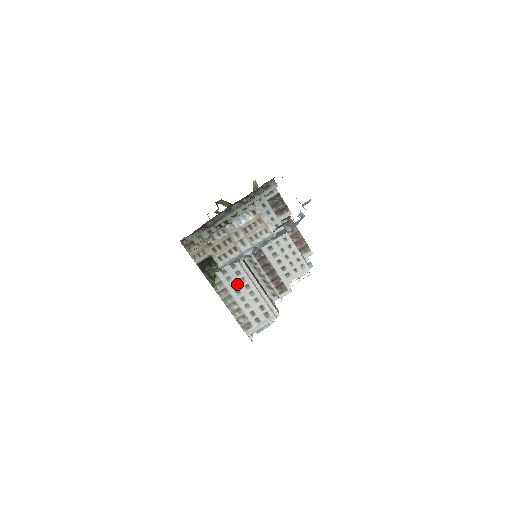
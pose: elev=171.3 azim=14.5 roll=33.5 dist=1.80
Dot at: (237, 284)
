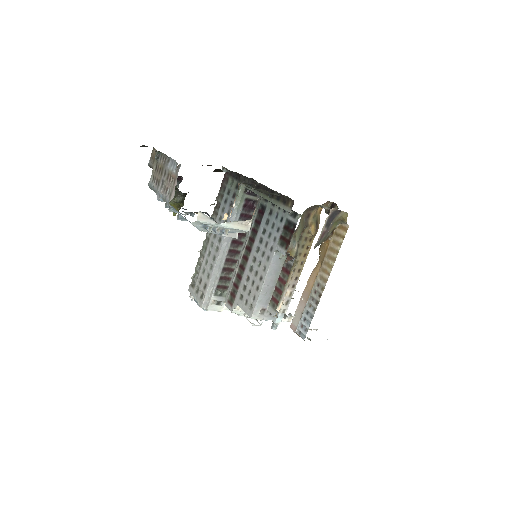
Dot at: (214, 247)
